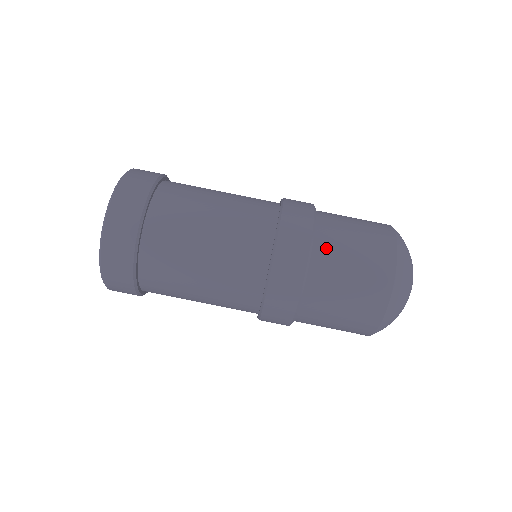
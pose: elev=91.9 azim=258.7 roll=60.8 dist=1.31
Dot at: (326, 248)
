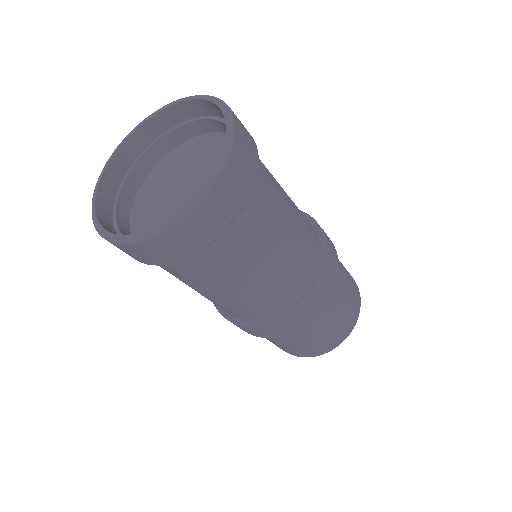
Dot at: occluded
